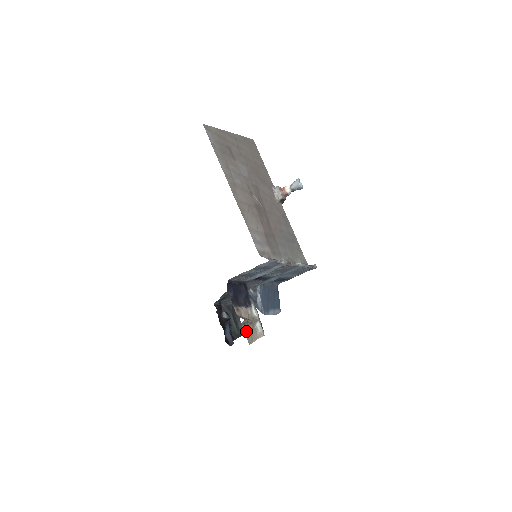
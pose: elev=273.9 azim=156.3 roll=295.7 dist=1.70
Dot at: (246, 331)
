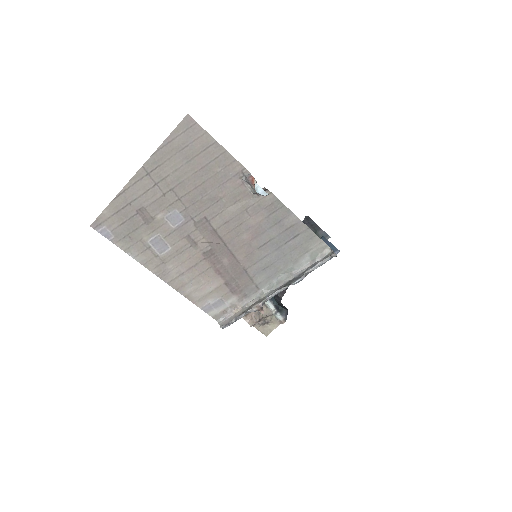
Dot at: (261, 327)
